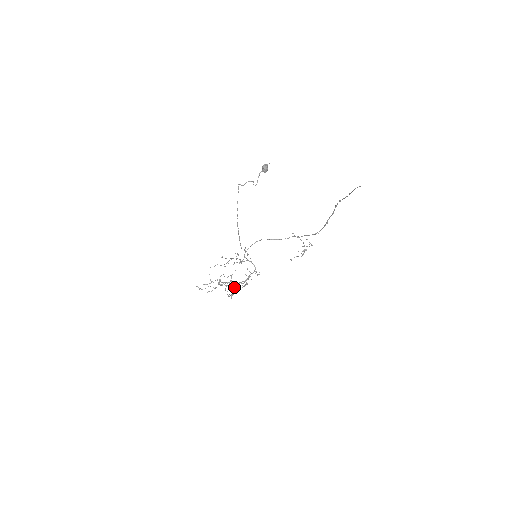
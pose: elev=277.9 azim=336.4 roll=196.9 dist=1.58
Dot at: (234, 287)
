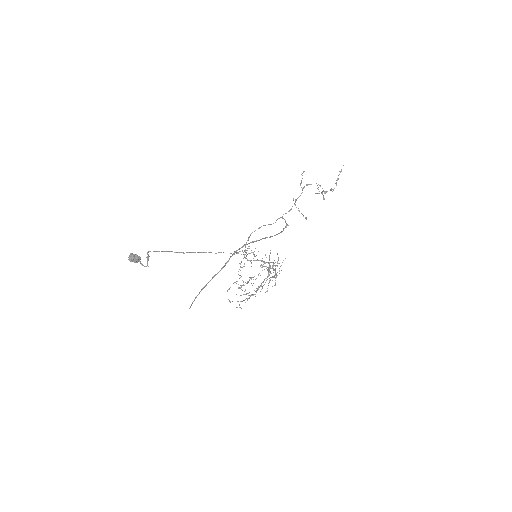
Dot at: (274, 269)
